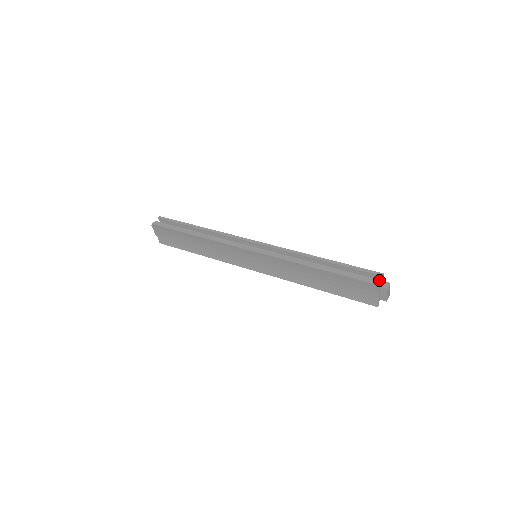
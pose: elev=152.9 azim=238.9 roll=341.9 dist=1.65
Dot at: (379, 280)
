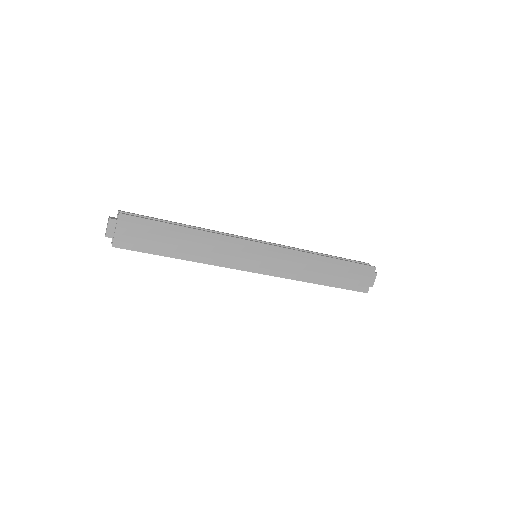
Dot at: occluded
